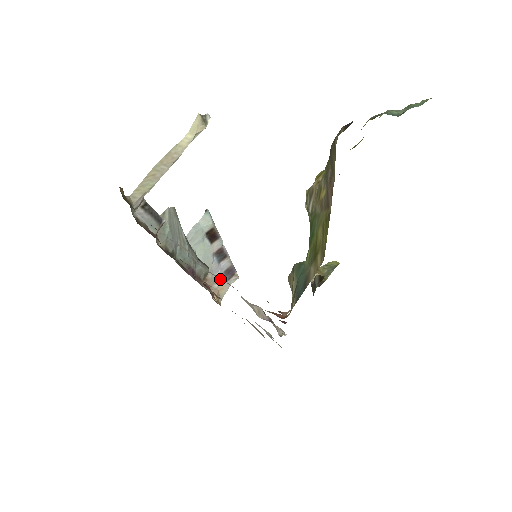
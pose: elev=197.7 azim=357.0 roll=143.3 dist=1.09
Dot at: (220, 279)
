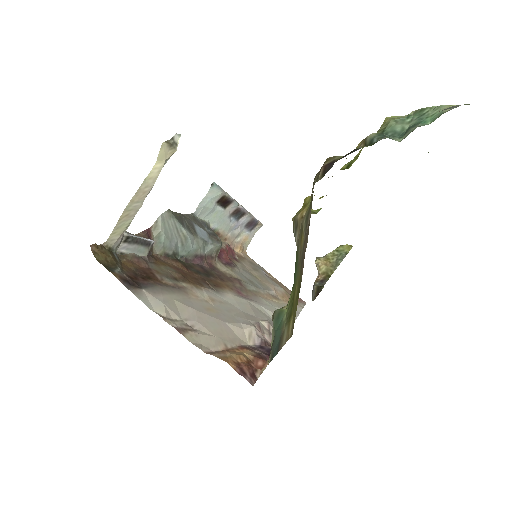
Dot at: (200, 330)
